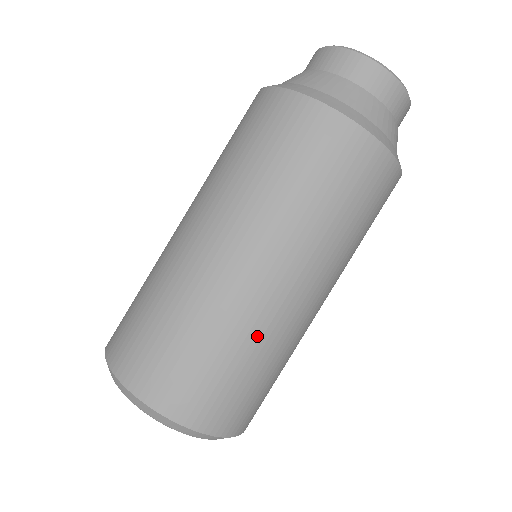
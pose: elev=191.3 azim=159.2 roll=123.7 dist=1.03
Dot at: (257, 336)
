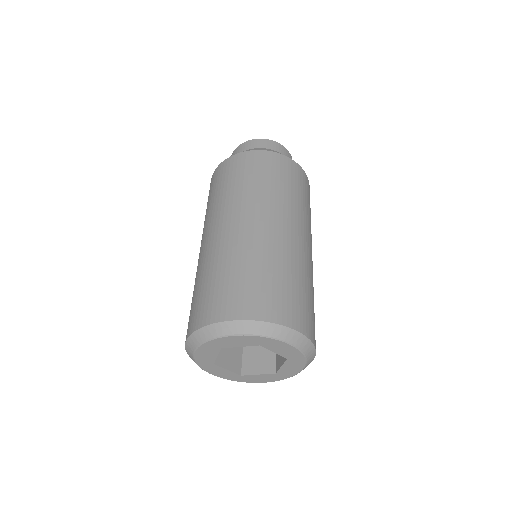
Dot at: (310, 275)
